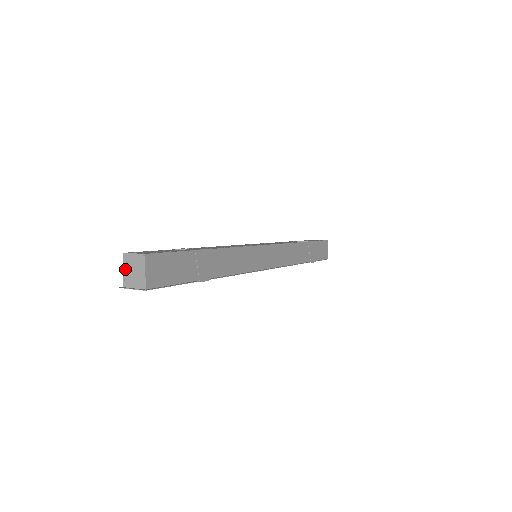
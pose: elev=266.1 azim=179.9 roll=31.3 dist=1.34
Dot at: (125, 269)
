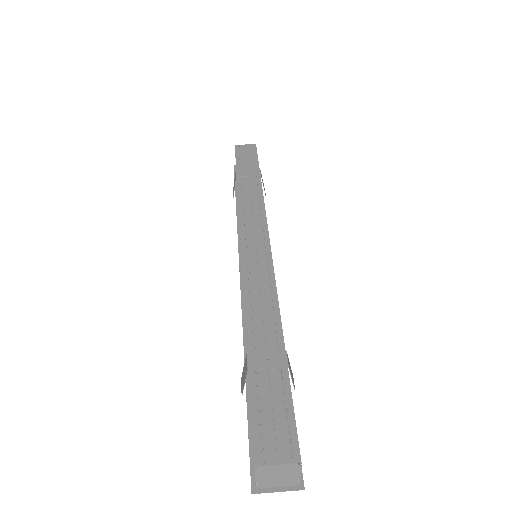
Dot at: (260, 477)
